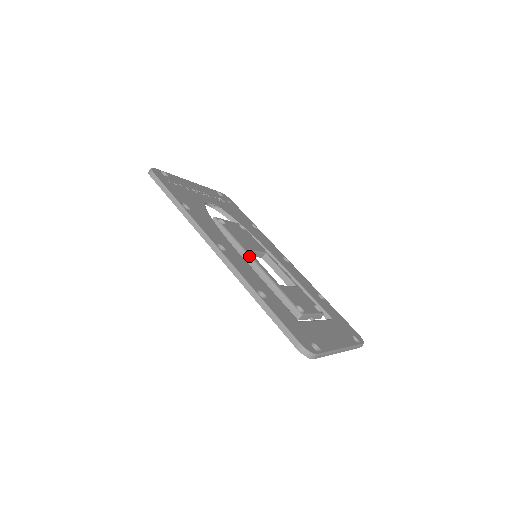
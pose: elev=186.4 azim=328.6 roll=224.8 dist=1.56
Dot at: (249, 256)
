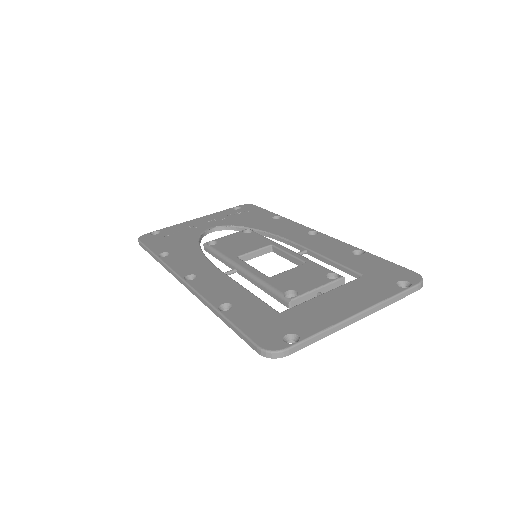
Dot at: (235, 264)
